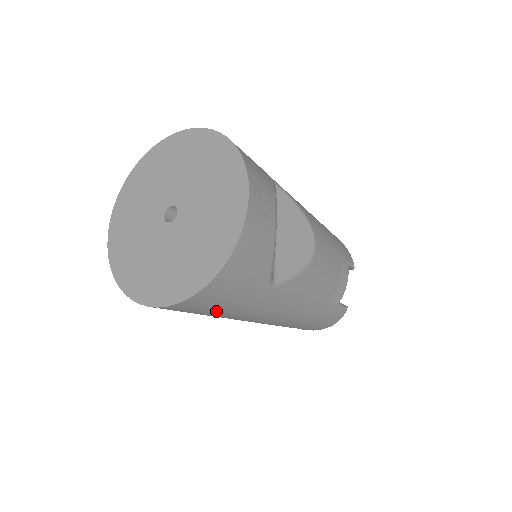
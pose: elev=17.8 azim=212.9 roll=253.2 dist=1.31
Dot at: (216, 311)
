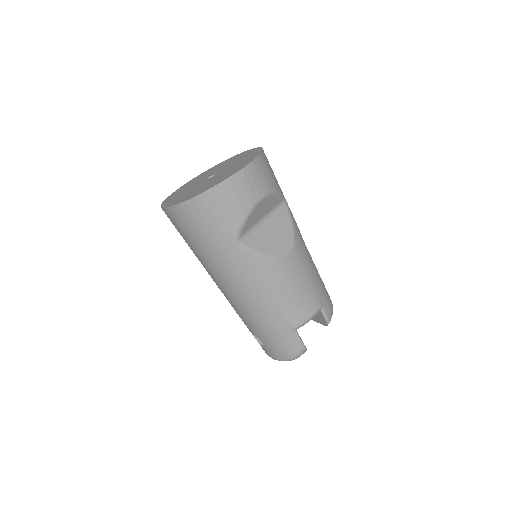
Dot at: (197, 239)
